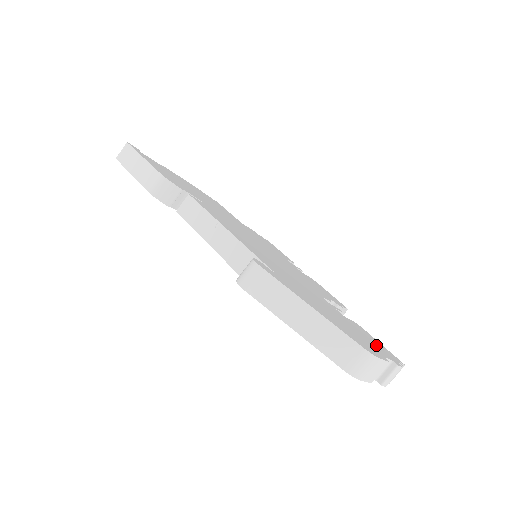
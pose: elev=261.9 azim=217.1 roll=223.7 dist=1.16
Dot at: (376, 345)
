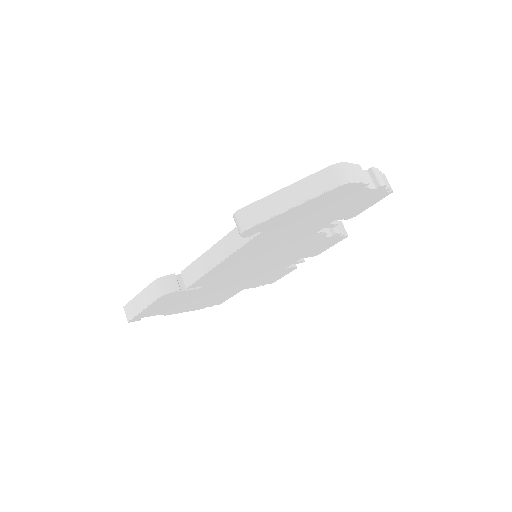
Dot at: occluded
